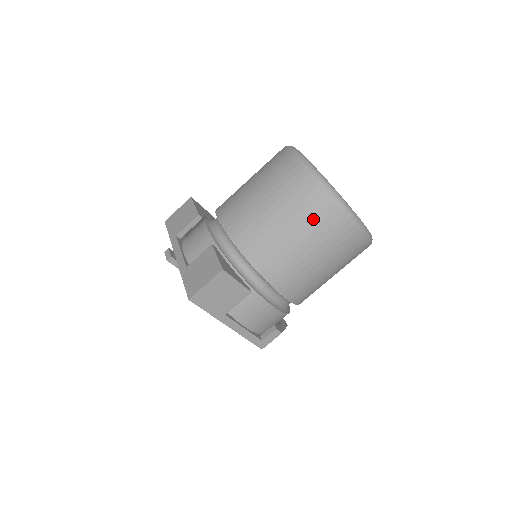
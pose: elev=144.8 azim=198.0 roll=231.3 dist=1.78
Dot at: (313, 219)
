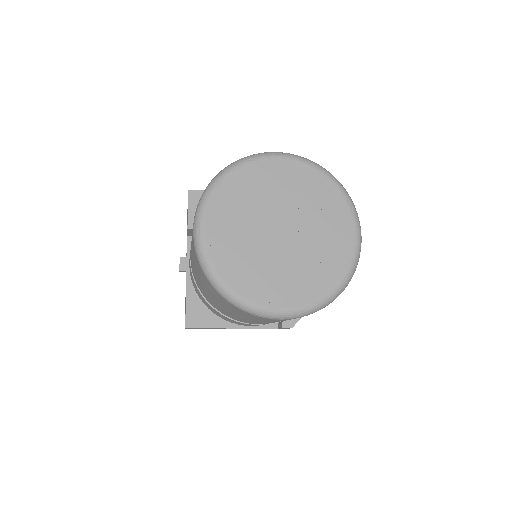
Dot at: (230, 308)
